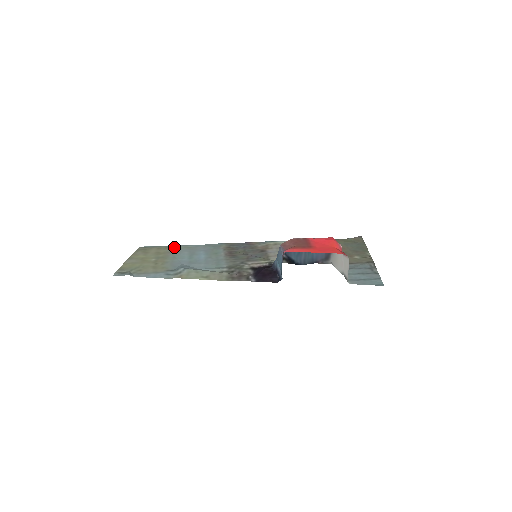
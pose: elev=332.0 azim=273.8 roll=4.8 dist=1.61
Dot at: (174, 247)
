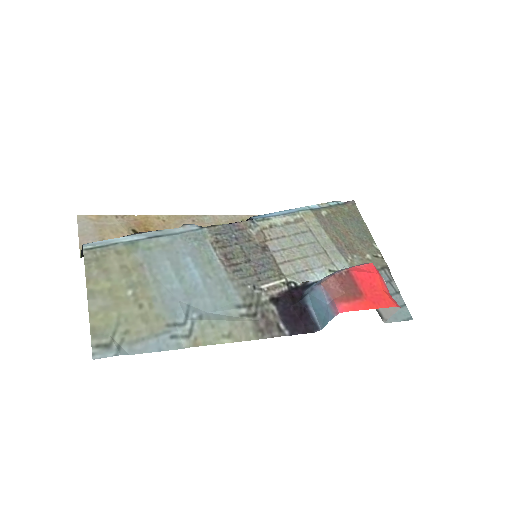
Dot at: (140, 246)
